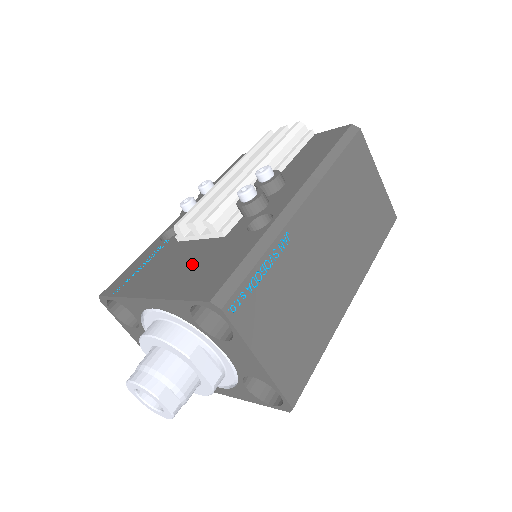
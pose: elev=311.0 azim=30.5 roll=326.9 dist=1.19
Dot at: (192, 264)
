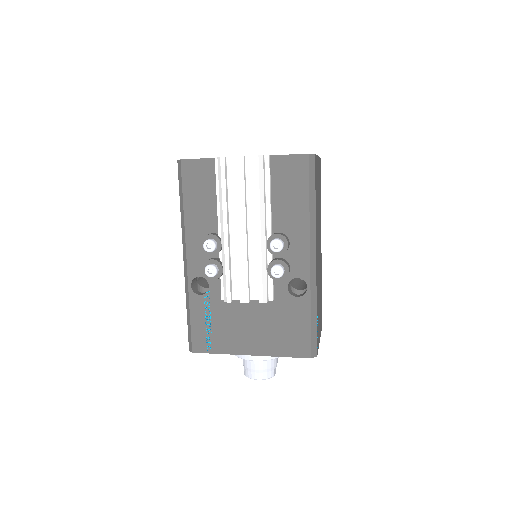
Dot at: (266, 326)
